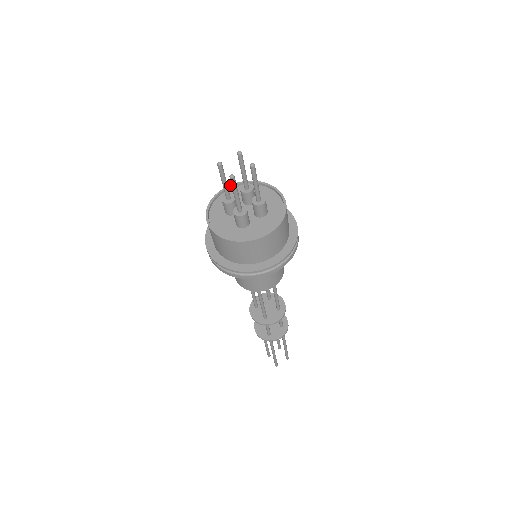
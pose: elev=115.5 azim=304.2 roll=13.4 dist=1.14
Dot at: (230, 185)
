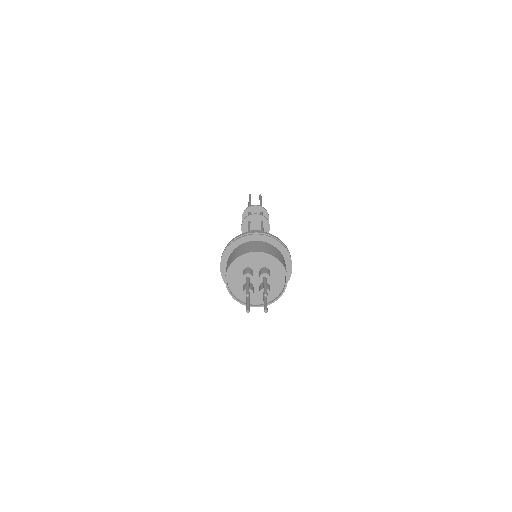
Dot at: (261, 252)
